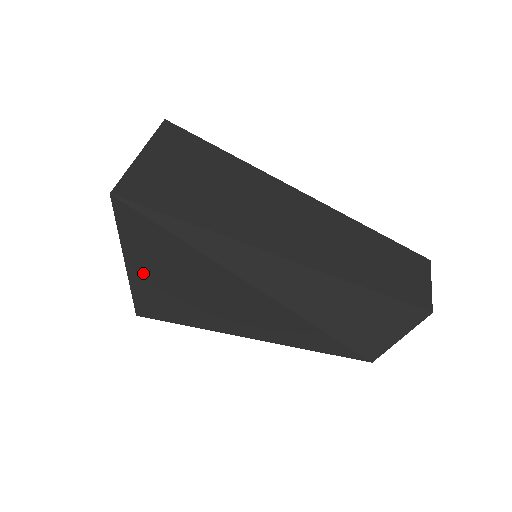
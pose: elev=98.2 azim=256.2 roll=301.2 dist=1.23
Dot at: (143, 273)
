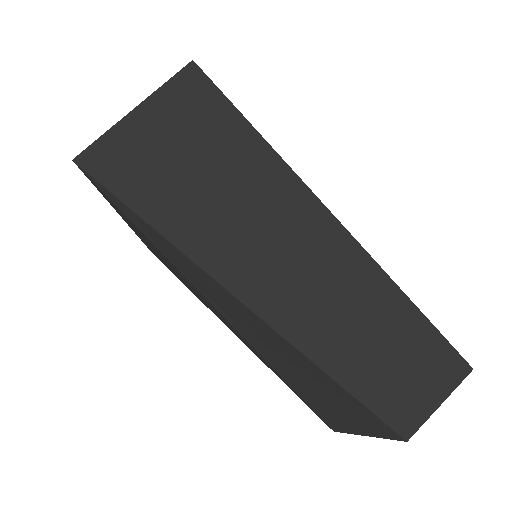
Dot at: (135, 231)
